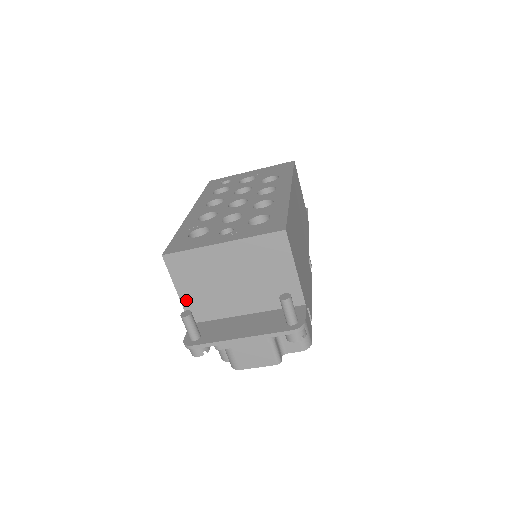
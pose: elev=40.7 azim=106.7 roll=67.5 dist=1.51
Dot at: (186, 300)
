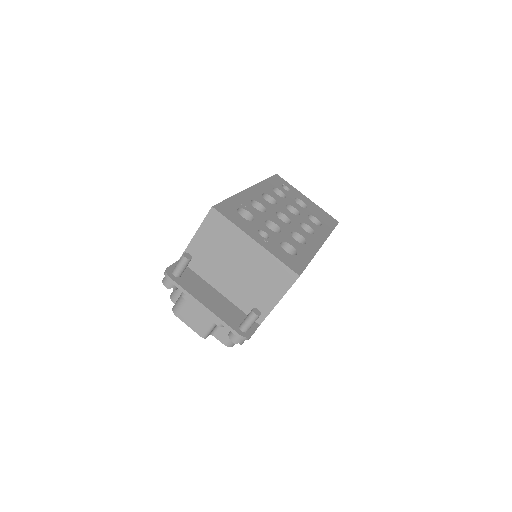
Dot at: (194, 245)
